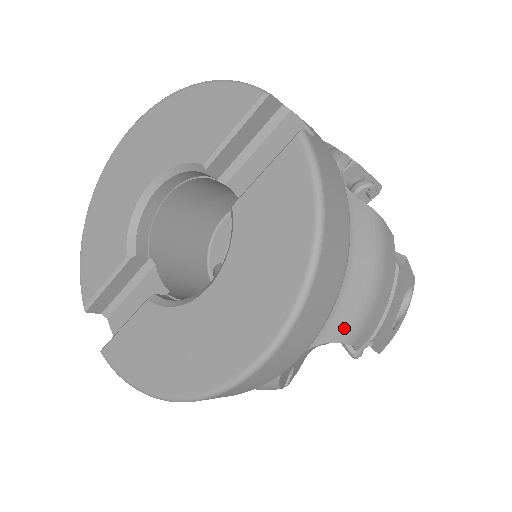
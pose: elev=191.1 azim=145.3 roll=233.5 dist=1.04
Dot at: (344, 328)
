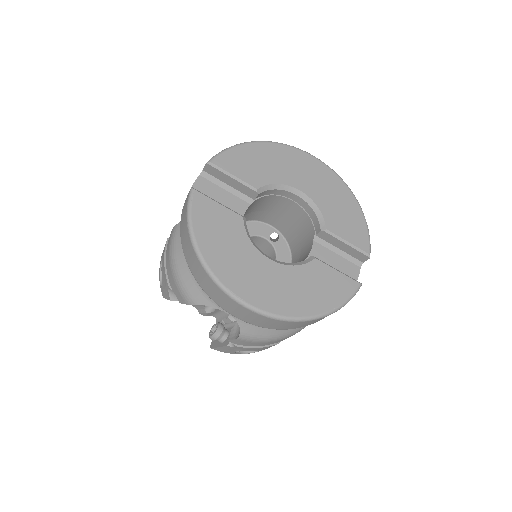
Dot at: (250, 332)
